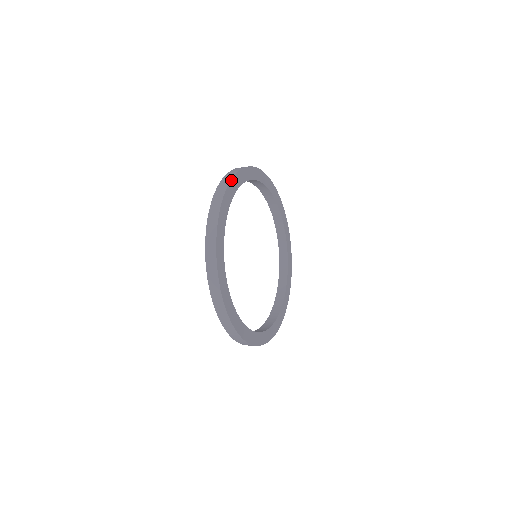
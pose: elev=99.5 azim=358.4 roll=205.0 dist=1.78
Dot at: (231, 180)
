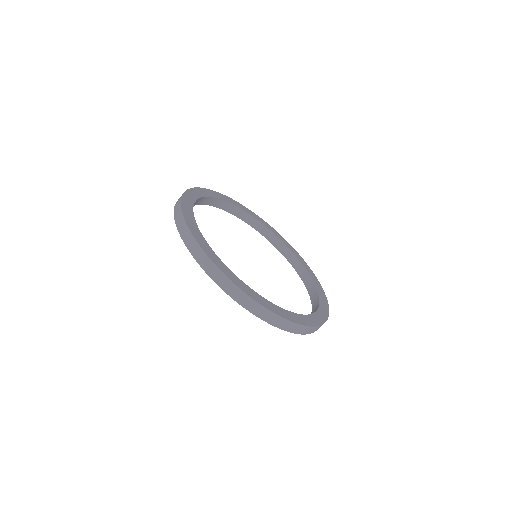
Dot at: (206, 189)
